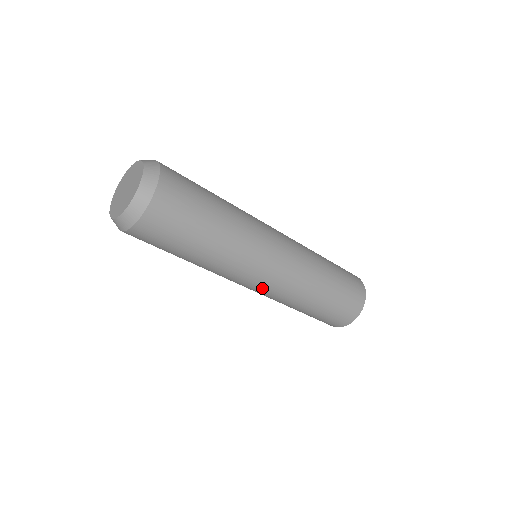
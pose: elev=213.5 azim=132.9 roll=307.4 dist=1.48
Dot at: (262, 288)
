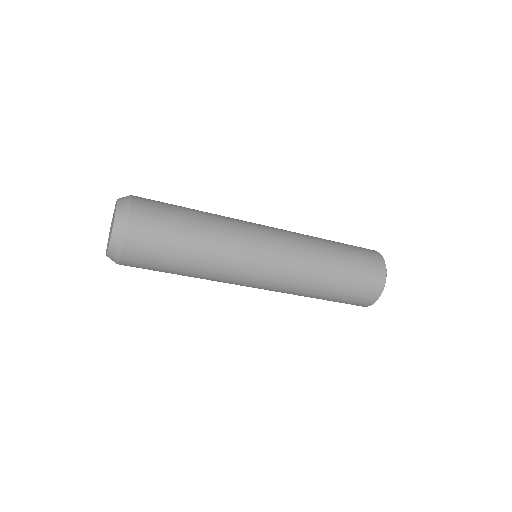
Dot at: (268, 282)
